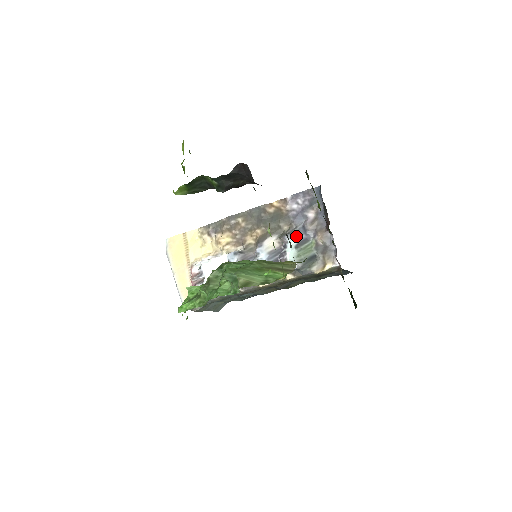
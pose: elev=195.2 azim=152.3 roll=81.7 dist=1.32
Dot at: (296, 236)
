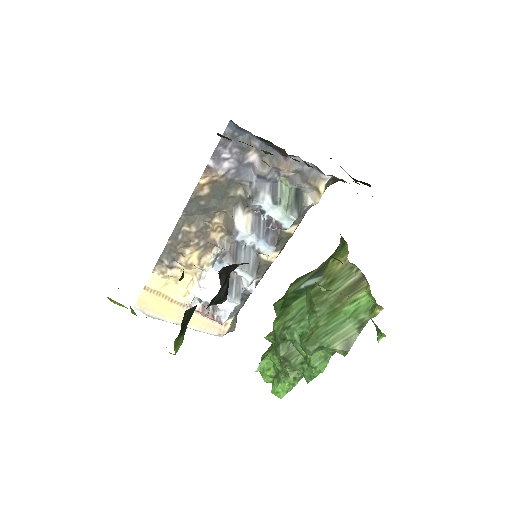
Dot at: (262, 193)
